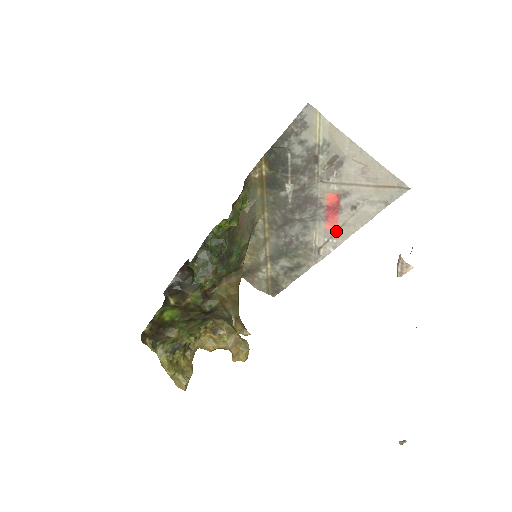
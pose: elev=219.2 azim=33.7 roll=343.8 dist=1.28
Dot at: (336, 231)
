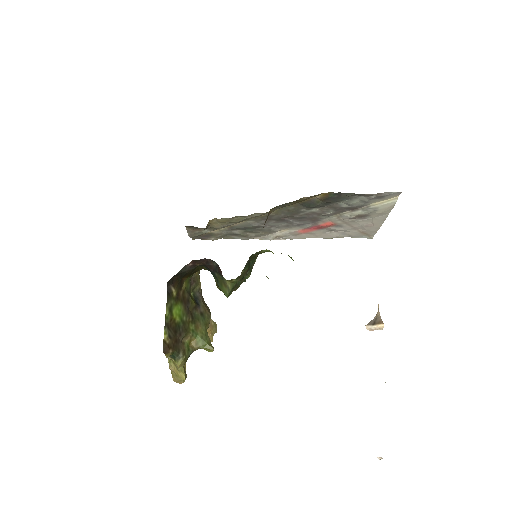
Dot at: (301, 233)
